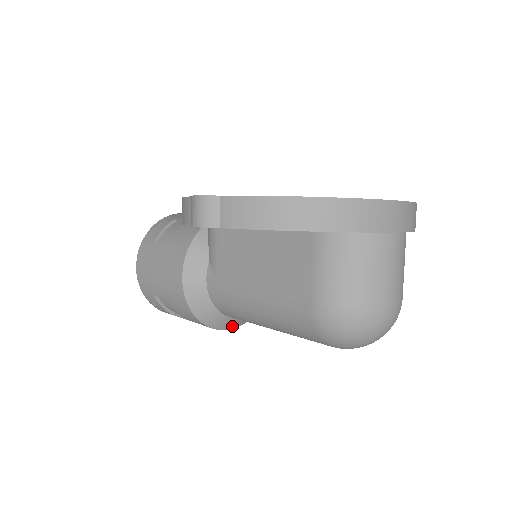
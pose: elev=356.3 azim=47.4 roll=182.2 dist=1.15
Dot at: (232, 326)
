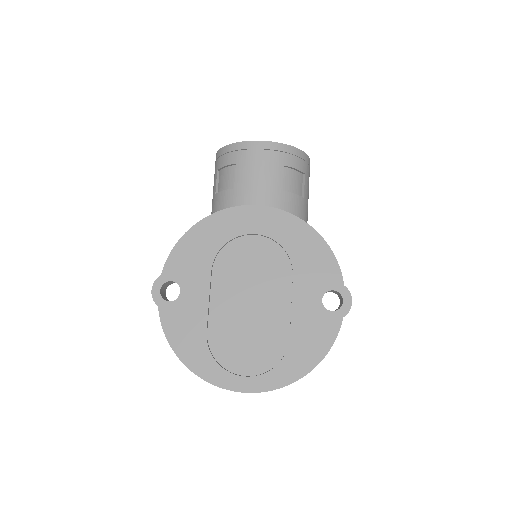
Dot at: occluded
